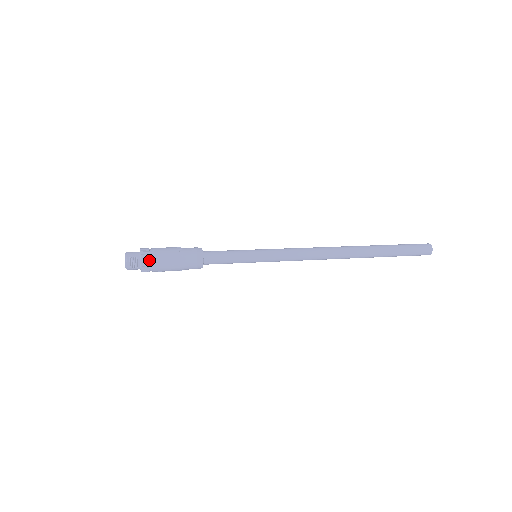
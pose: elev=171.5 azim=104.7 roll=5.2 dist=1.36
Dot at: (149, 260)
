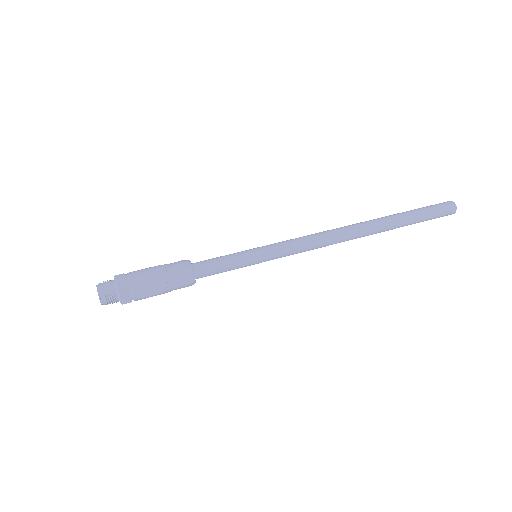
Dot at: (129, 295)
